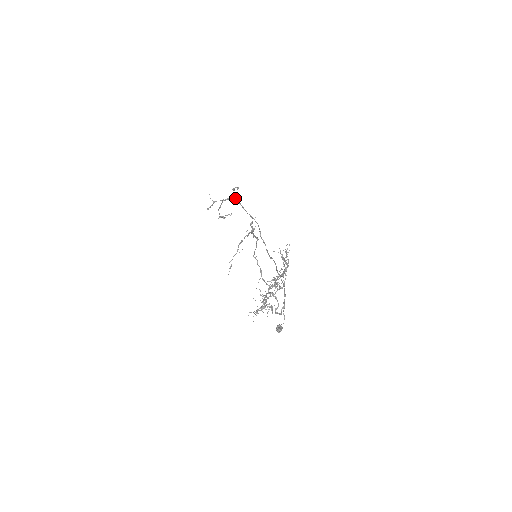
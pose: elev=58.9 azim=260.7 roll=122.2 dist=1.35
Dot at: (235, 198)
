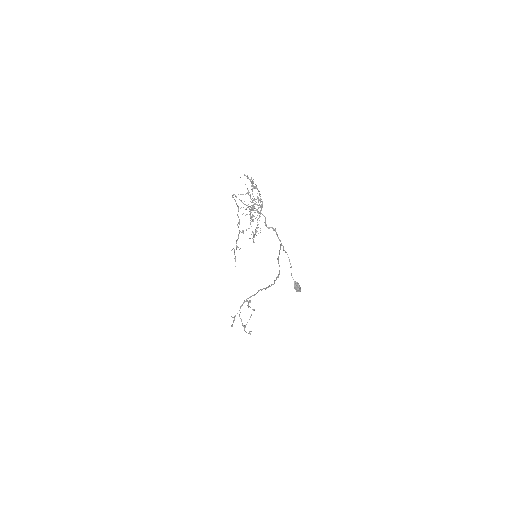
Dot at: (249, 302)
